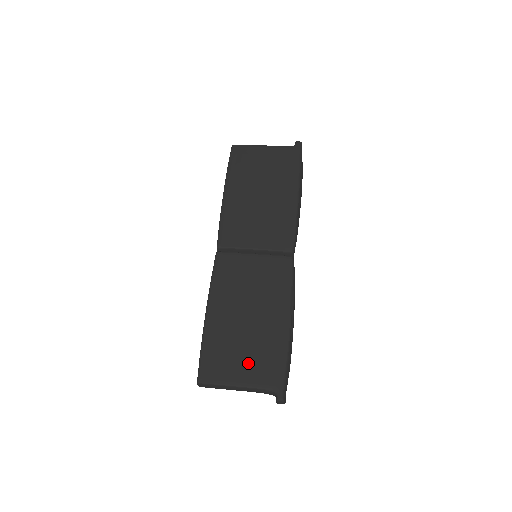
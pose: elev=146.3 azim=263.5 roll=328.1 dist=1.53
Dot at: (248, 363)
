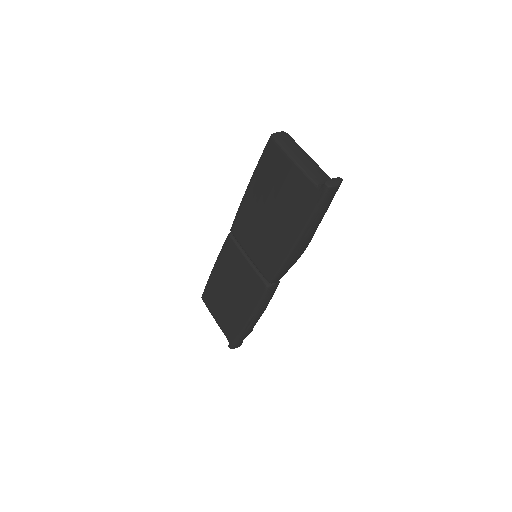
Dot at: (222, 316)
